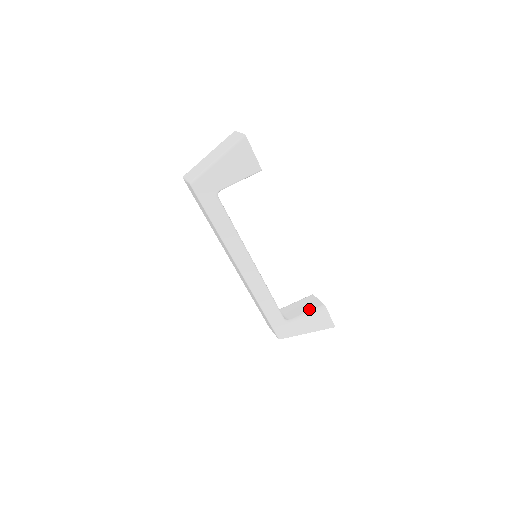
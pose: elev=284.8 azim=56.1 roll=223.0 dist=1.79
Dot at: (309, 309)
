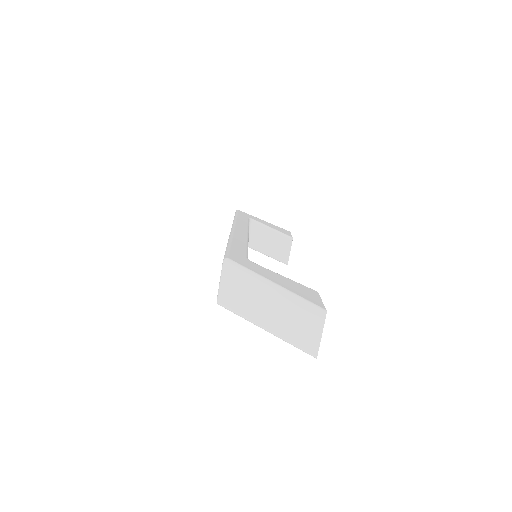
Dot at: (274, 255)
